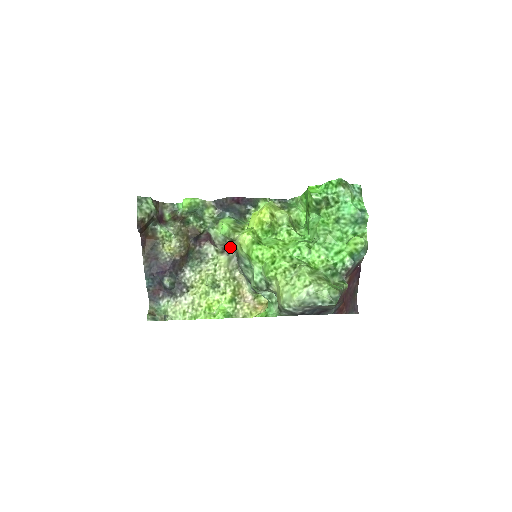
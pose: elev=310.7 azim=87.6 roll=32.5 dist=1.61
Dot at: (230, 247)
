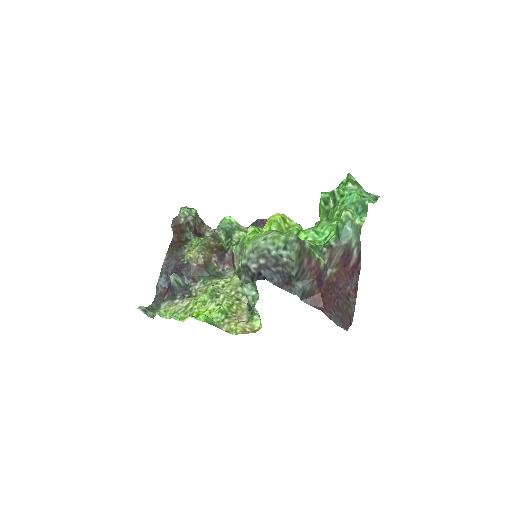
Dot at: occluded
